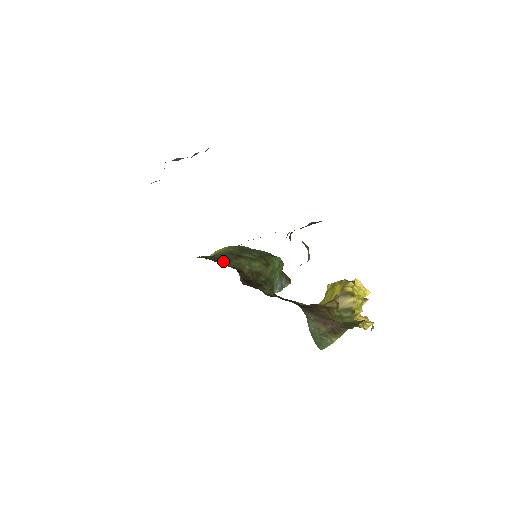
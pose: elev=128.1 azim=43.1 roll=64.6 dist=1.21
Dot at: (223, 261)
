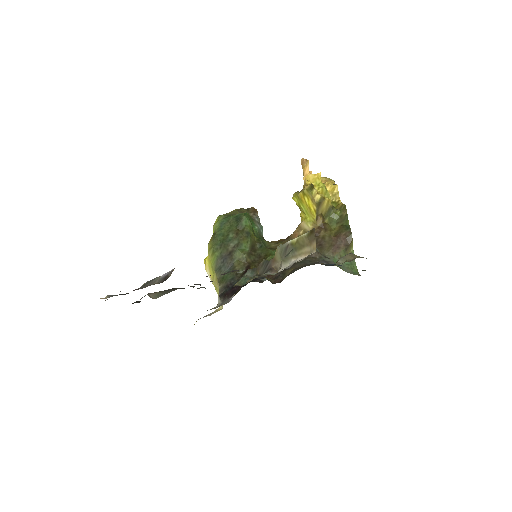
Dot at: (233, 275)
